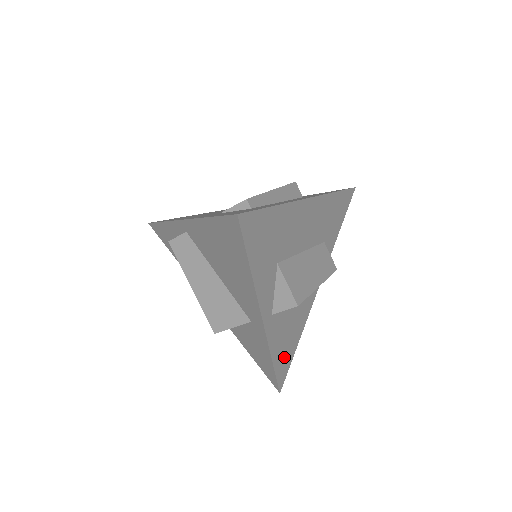
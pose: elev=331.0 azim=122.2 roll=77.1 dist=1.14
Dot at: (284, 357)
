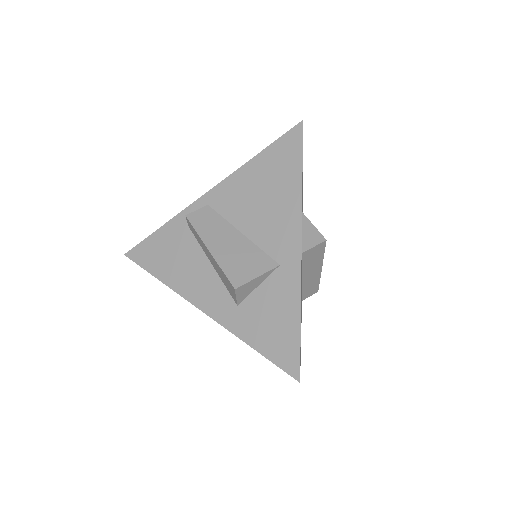
Dot at: occluded
